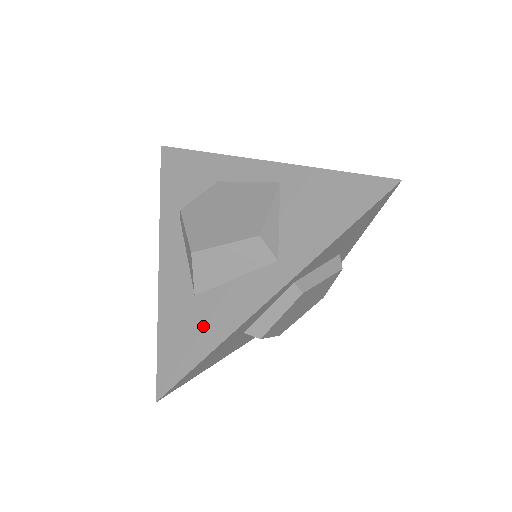
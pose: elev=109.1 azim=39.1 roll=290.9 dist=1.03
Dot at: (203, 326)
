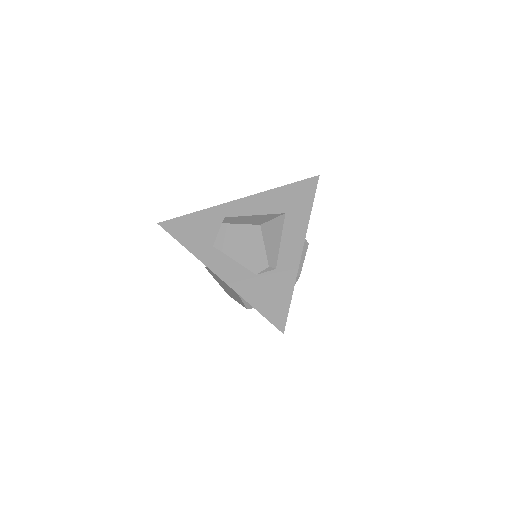
Dot at: occluded
